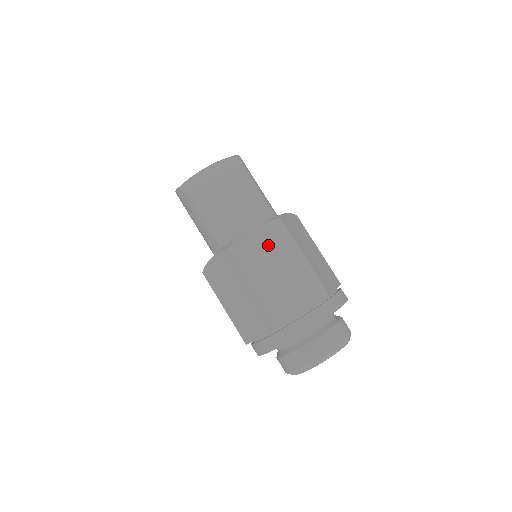
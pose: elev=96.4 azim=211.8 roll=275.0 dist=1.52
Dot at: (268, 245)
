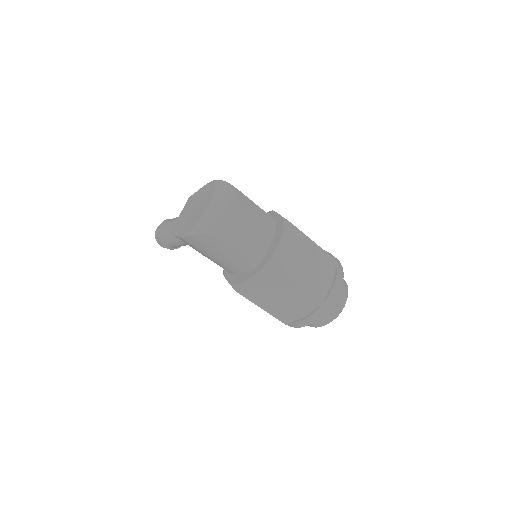
Dot at: (294, 248)
